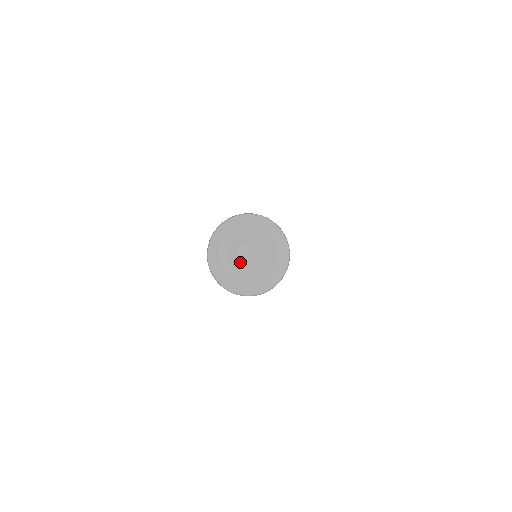
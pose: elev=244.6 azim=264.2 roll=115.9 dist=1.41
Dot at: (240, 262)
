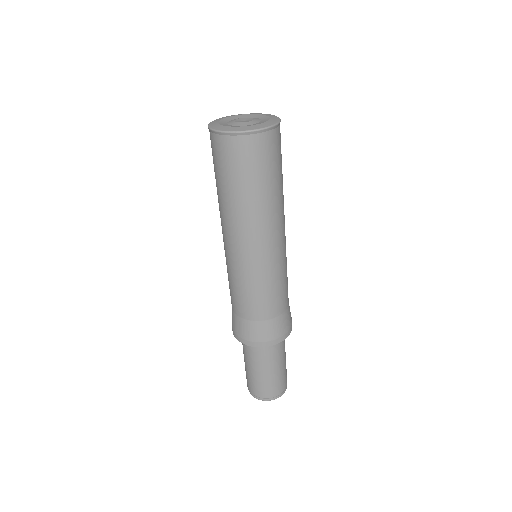
Dot at: (237, 122)
